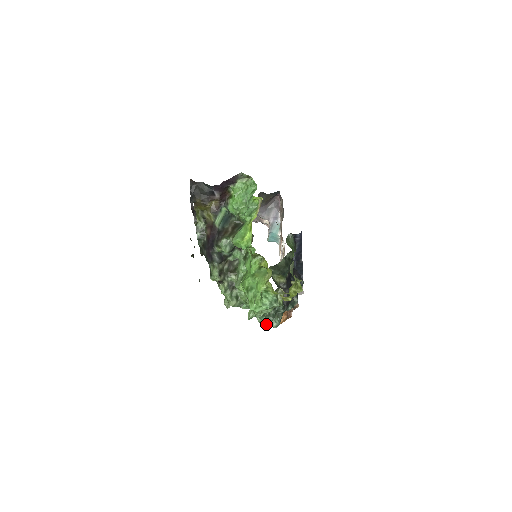
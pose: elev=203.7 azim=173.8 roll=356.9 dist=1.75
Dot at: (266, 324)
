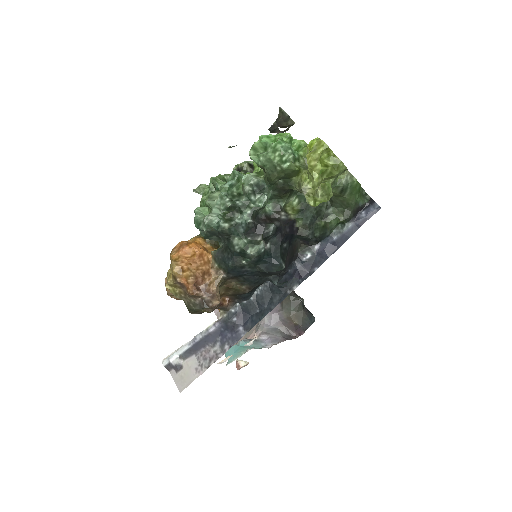
Dot at: (202, 214)
